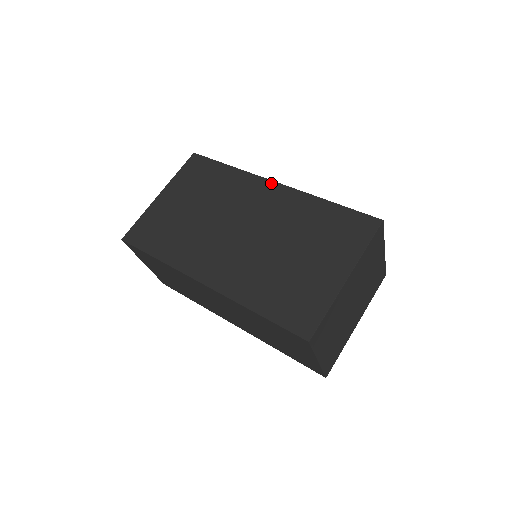
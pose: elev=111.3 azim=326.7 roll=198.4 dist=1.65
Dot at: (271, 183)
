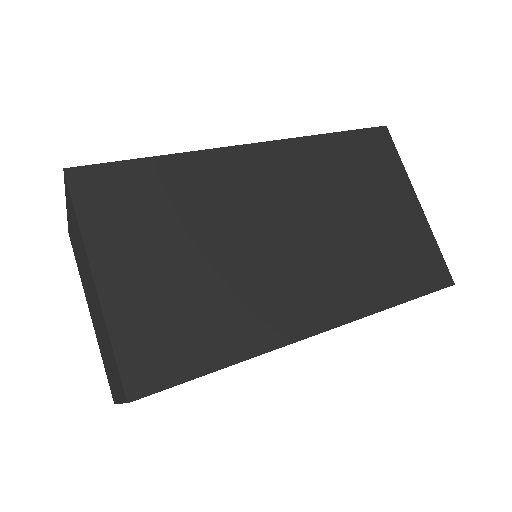
Dot at: (247, 149)
